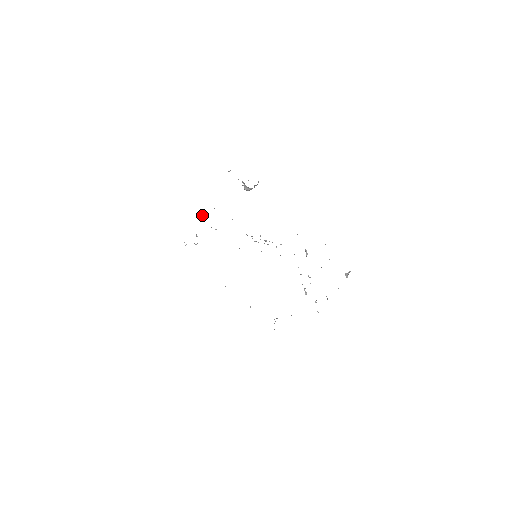
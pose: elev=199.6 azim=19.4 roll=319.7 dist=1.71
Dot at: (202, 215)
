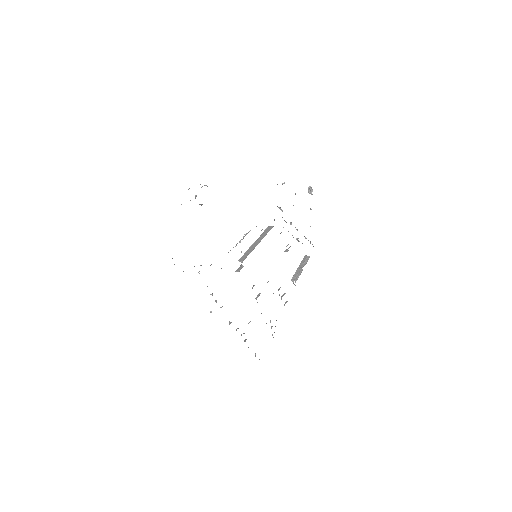
Dot at: occluded
